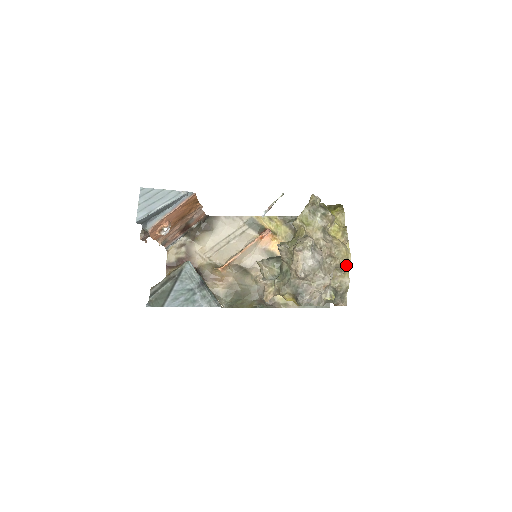
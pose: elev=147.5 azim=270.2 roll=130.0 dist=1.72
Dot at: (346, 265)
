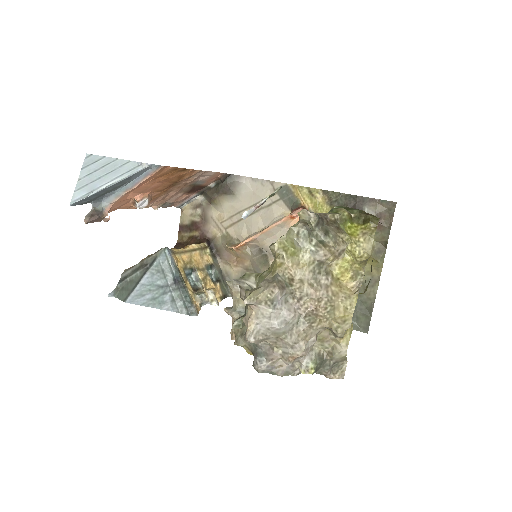
Dot at: (341, 330)
